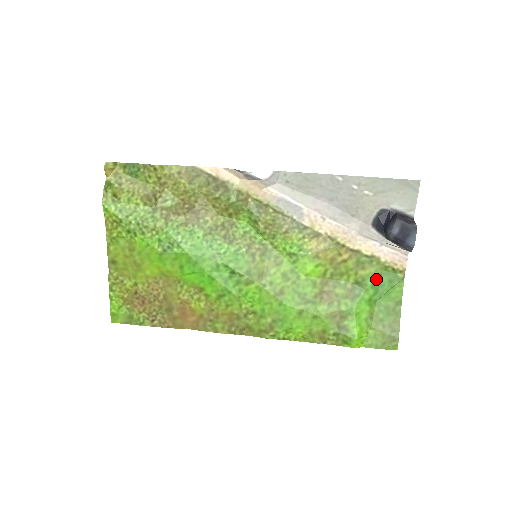
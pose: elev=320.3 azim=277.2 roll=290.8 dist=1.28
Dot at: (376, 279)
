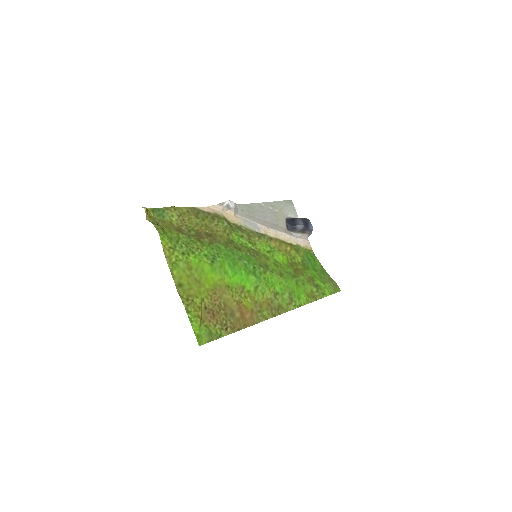
Dot at: (307, 257)
